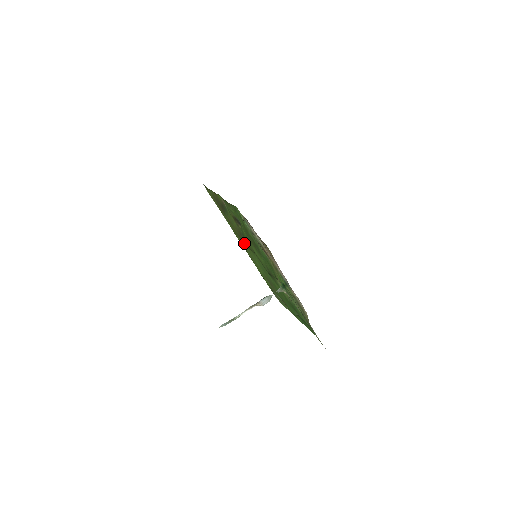
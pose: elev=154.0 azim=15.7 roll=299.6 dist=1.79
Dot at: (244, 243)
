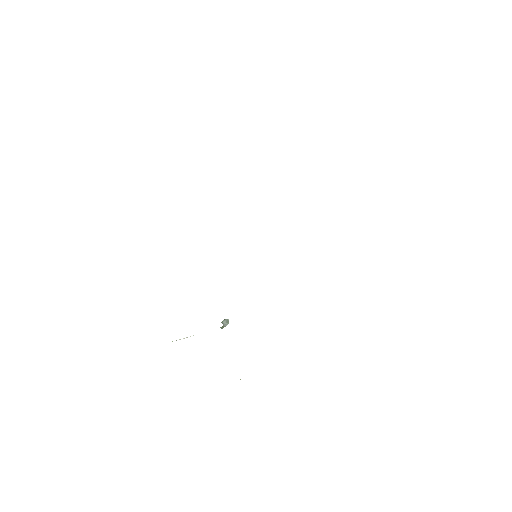
Dot at: occluded
